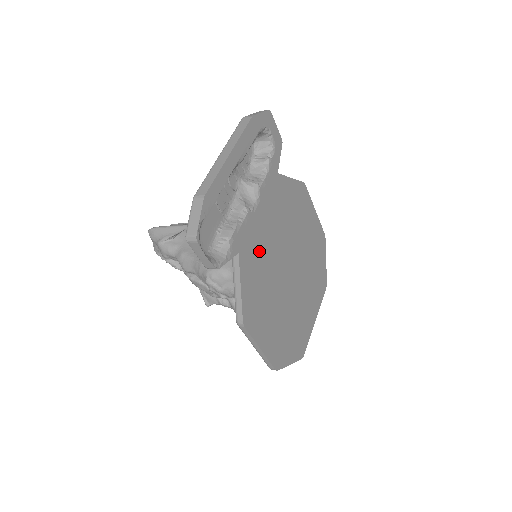
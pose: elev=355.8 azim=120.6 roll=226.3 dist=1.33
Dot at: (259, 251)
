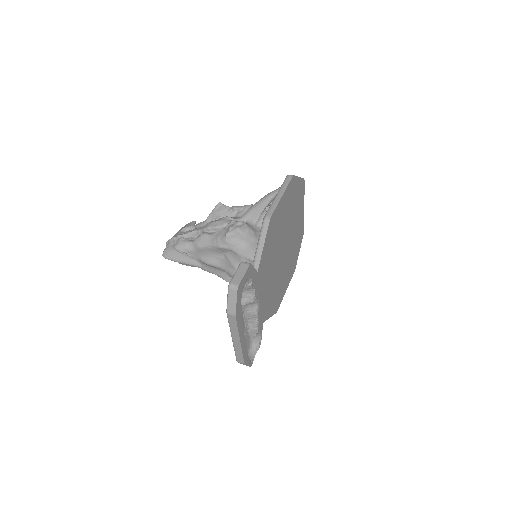
Dot at: (269, 297)
